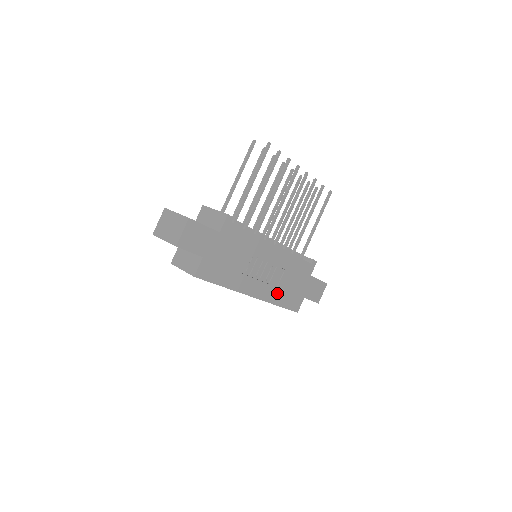
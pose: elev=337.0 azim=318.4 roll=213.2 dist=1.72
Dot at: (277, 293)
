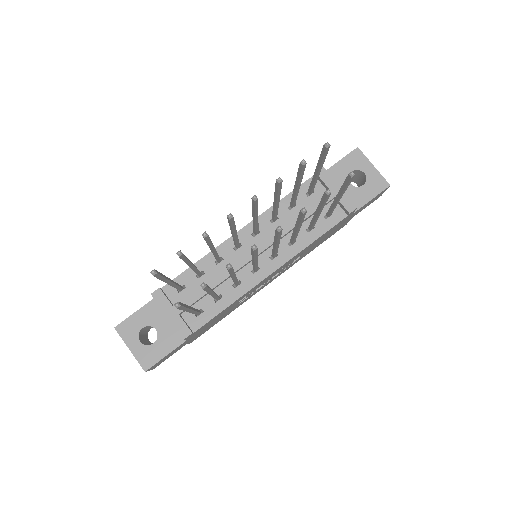
Dot at: (303, 255)
